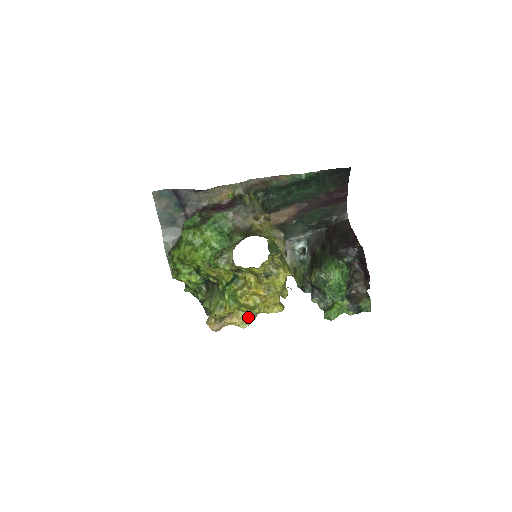
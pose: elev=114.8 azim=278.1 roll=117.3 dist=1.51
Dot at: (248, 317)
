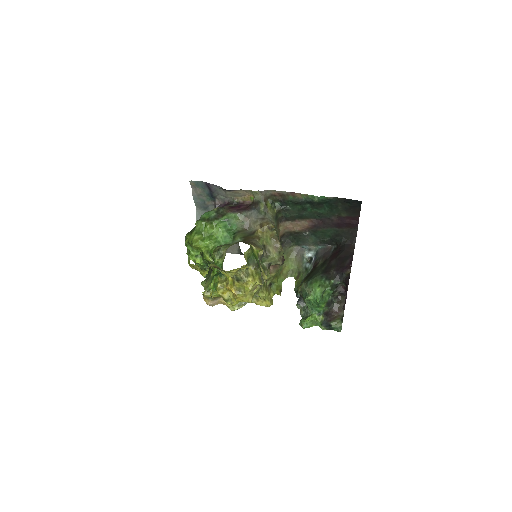
Dot at: (238, 303)
